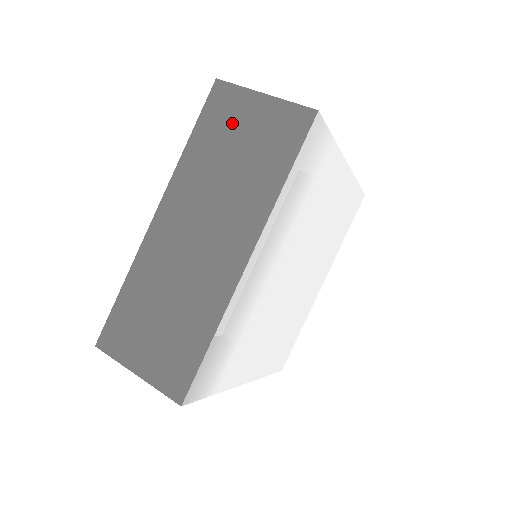
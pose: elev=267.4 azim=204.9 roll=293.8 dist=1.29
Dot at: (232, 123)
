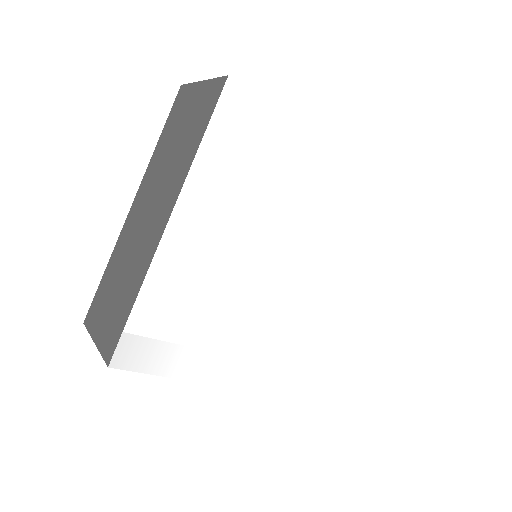
Dot at: (182, 114)
